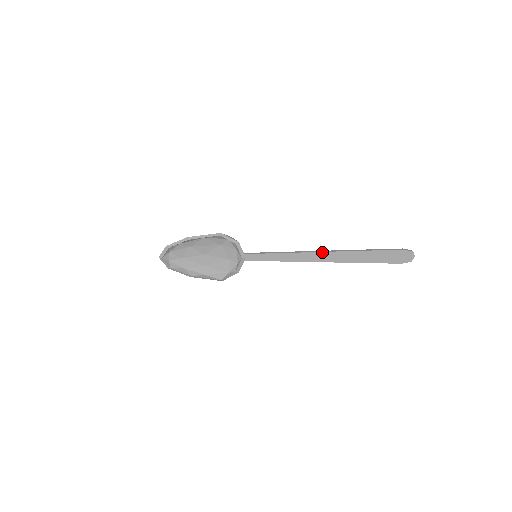
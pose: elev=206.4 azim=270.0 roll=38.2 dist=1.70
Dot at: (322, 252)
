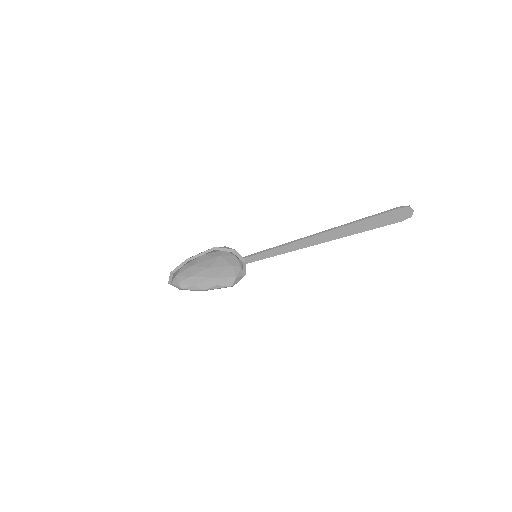
Dot at: (318, 235)
